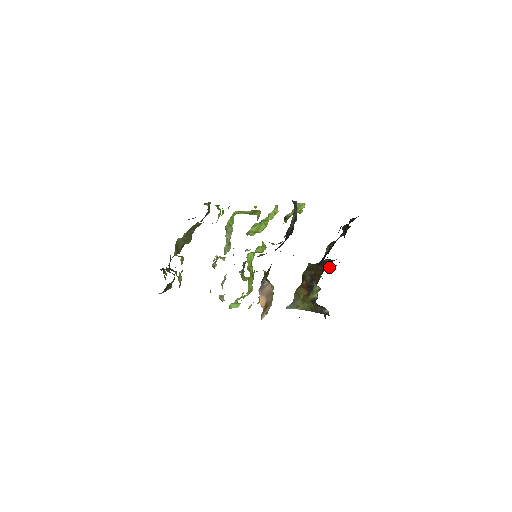
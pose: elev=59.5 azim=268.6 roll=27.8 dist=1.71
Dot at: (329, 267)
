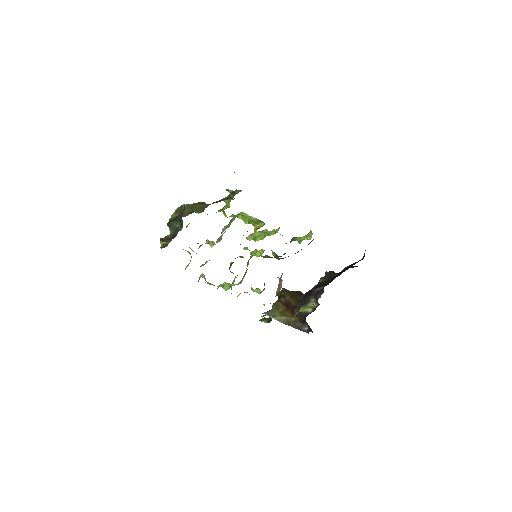
Dot at: occluded
